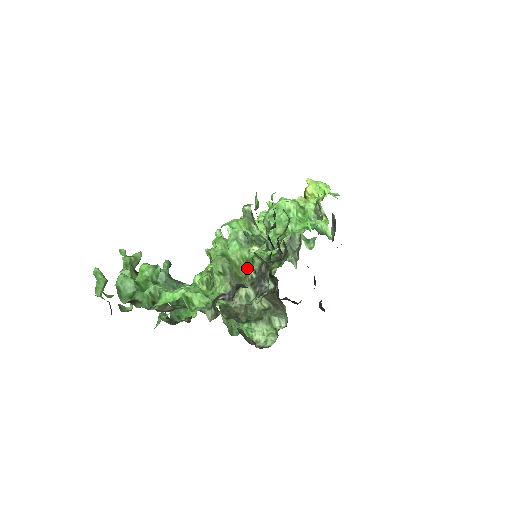
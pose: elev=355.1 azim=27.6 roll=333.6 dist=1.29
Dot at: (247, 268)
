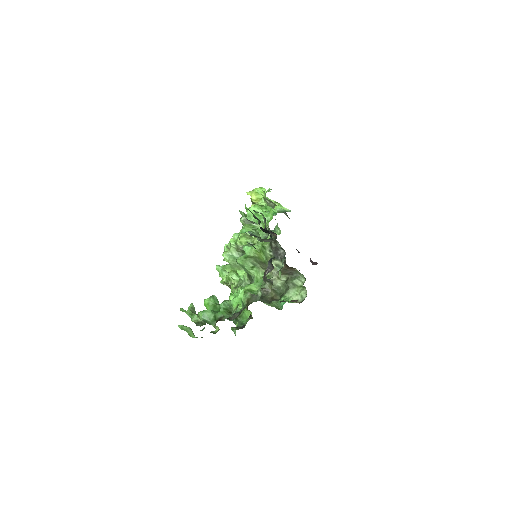
Dot at: (263, 254)
